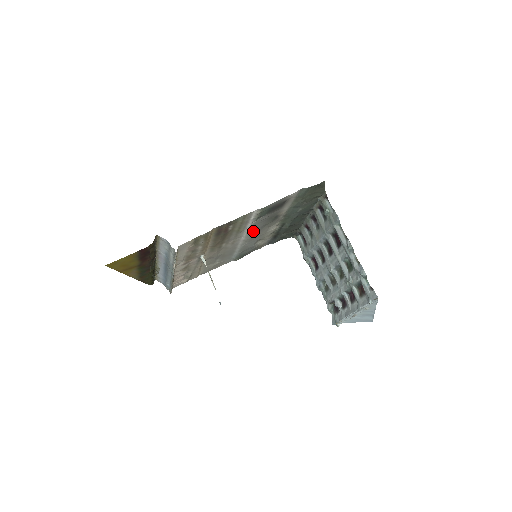
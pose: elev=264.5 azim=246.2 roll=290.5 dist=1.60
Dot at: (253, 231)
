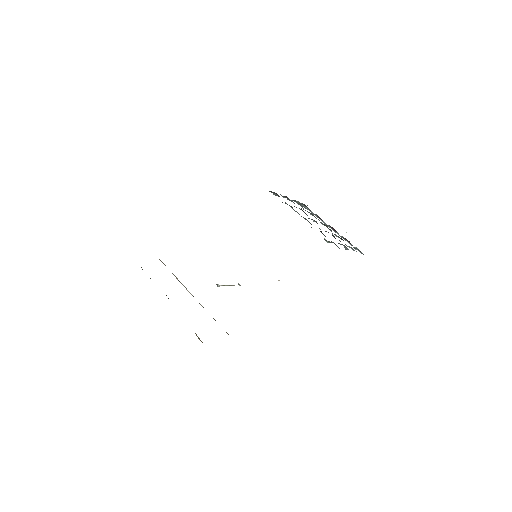
Dot at: occluded
